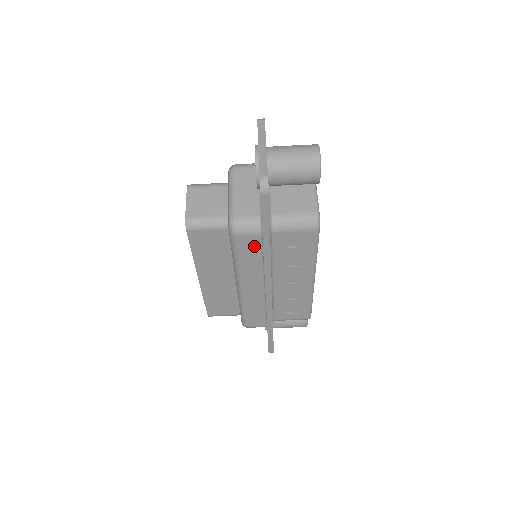
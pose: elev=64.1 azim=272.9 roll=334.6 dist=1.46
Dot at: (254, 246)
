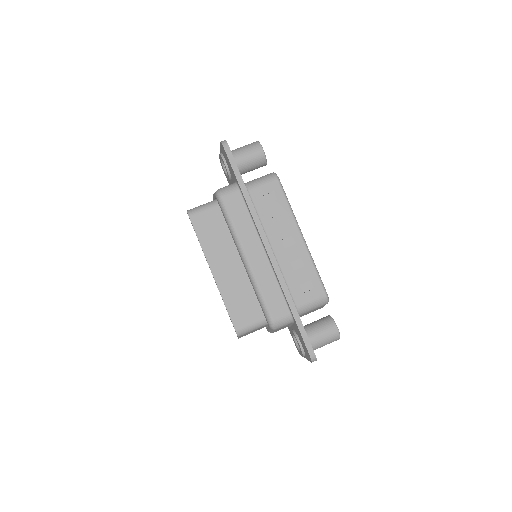
Dot at: (239, 204)
